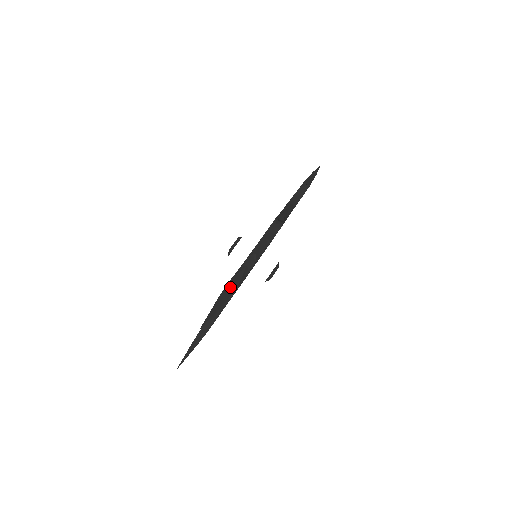
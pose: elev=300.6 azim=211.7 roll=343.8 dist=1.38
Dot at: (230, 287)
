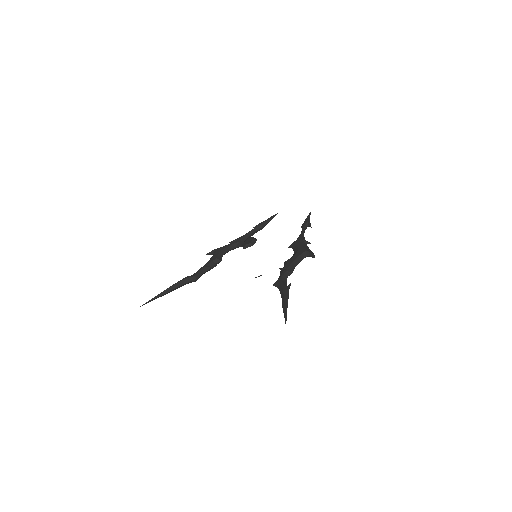
Dot at: occluded
